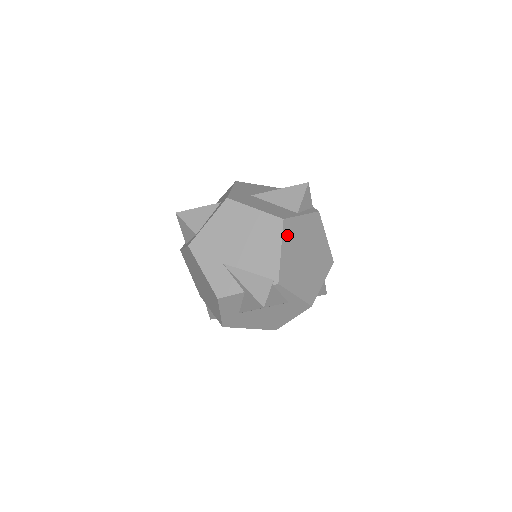
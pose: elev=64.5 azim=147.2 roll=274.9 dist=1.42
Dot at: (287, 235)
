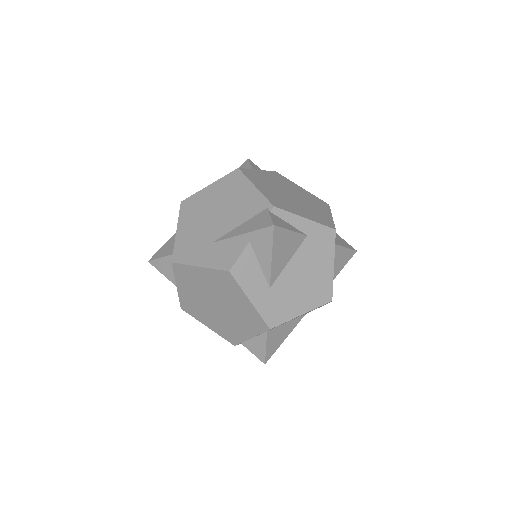
Dot at: (252, 178)
